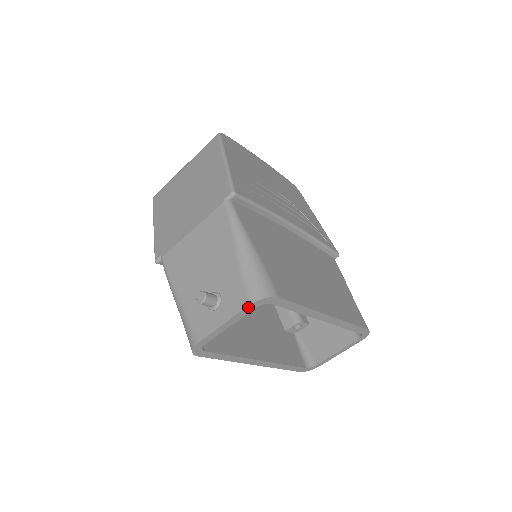
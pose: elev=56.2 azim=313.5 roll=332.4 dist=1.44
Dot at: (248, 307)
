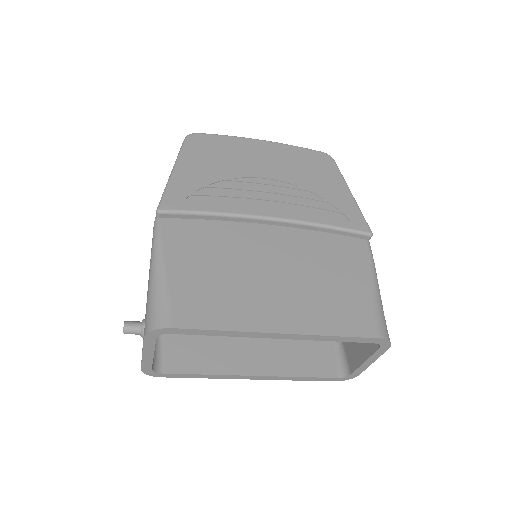
Dot at: (146, 339)
